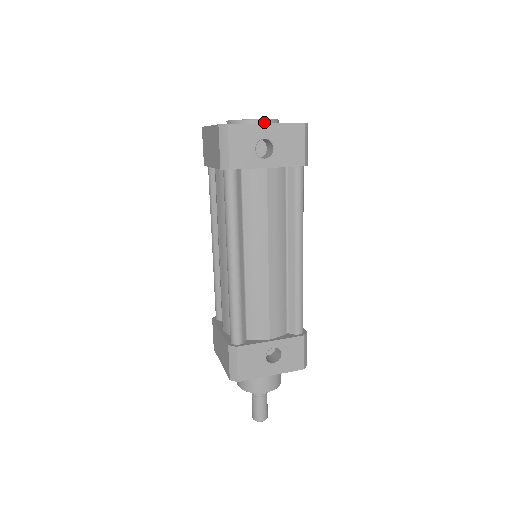
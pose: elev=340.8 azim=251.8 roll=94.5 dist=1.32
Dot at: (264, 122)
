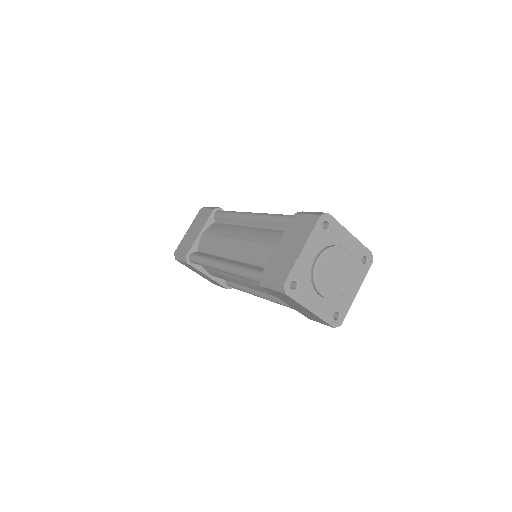
Dot at: (350, 282)
